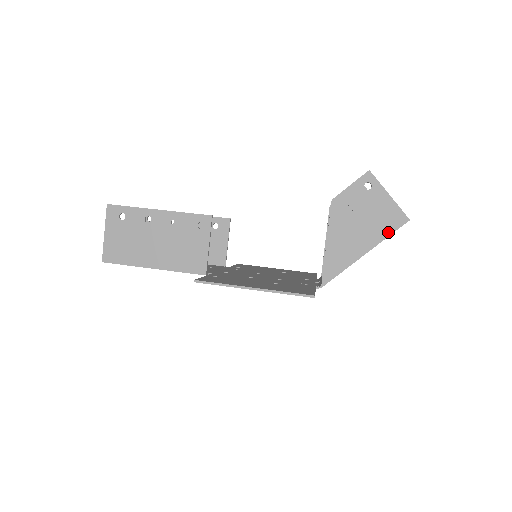
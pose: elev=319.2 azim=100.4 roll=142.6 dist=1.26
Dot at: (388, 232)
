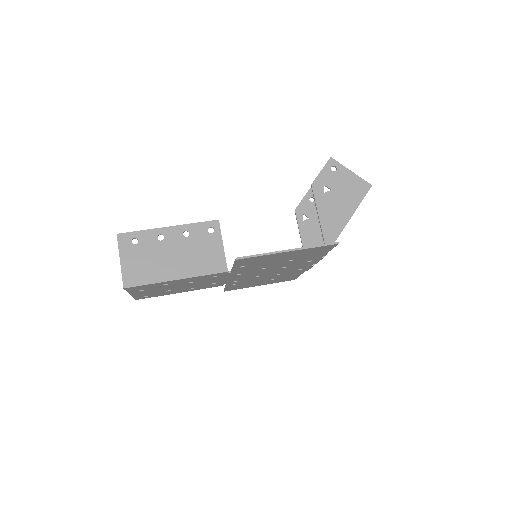
Dot at: (360, 198)
